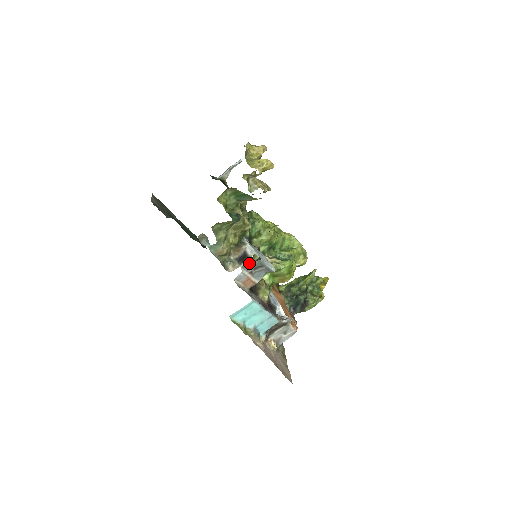
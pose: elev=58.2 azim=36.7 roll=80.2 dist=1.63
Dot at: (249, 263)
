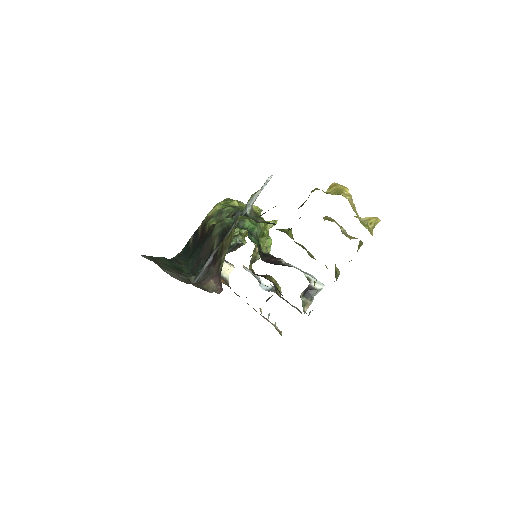
Dot at: (316, 294)
